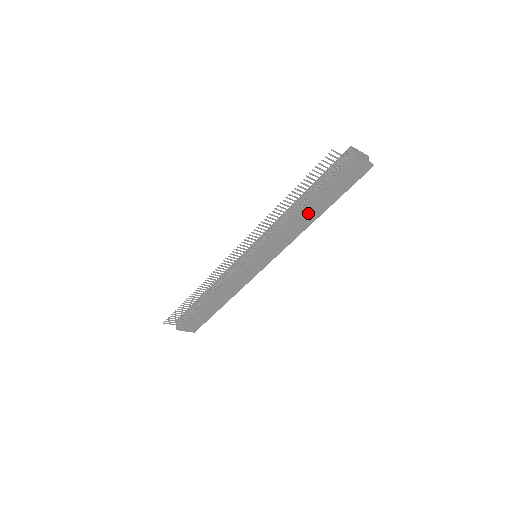
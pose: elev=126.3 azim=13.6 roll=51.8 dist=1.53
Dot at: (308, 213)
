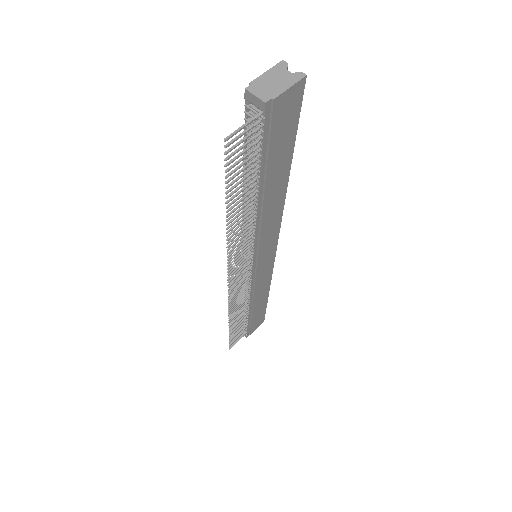
Dot at: (271, 194)
